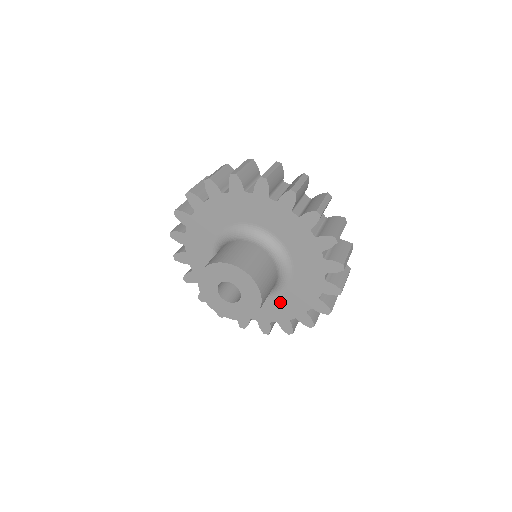
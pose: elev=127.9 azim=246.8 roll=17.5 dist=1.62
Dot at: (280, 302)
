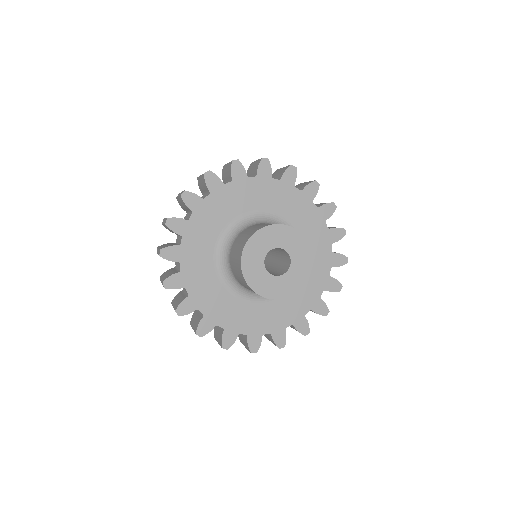
Dot at: (293, 296)
